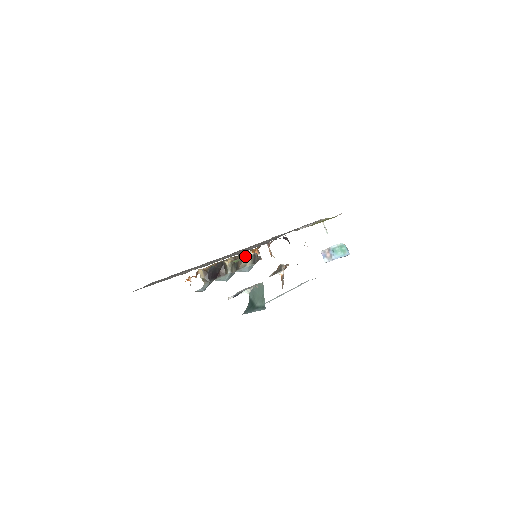
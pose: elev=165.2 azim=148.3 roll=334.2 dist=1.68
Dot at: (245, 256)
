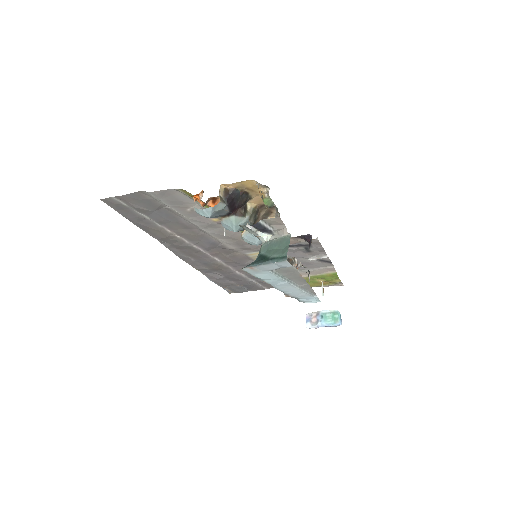
Dot at: occluded
